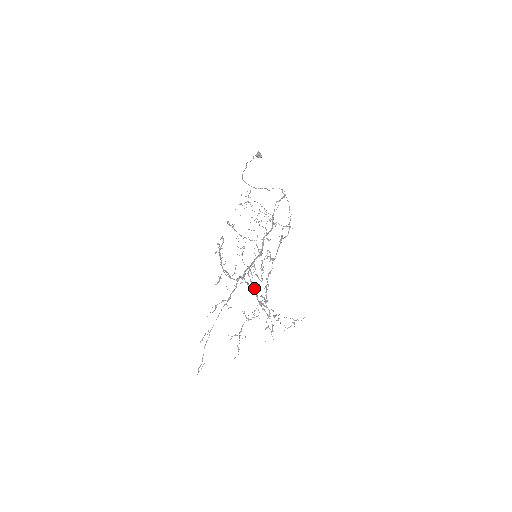
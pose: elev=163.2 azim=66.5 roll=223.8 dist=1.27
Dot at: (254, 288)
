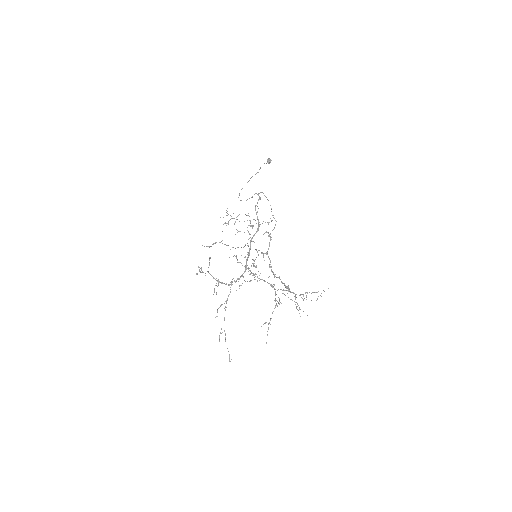
Dot at: (264, 281)
